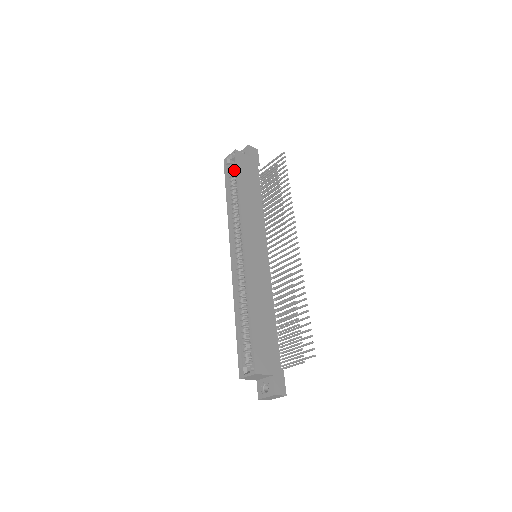
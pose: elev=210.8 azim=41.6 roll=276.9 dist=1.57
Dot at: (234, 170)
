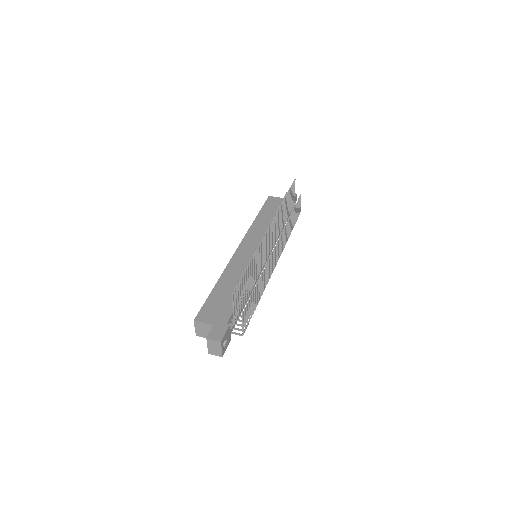
Dot at: occluded
